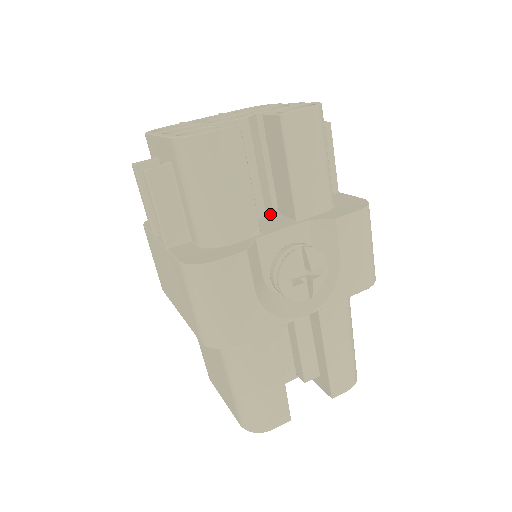
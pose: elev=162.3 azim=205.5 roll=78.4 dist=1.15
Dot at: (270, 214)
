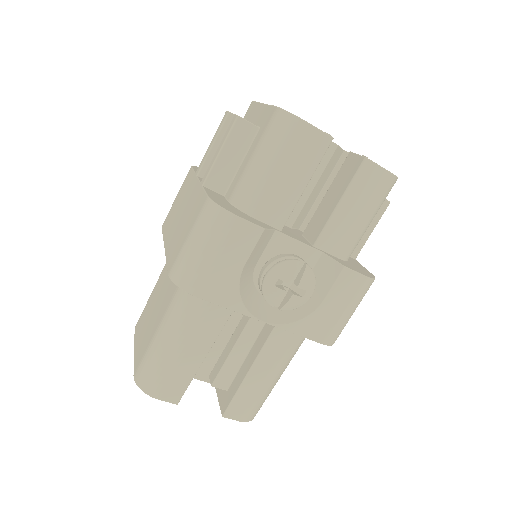
Dot at: (295, 230)
